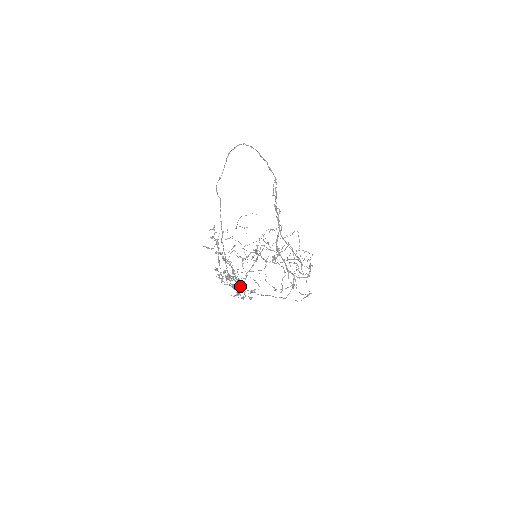
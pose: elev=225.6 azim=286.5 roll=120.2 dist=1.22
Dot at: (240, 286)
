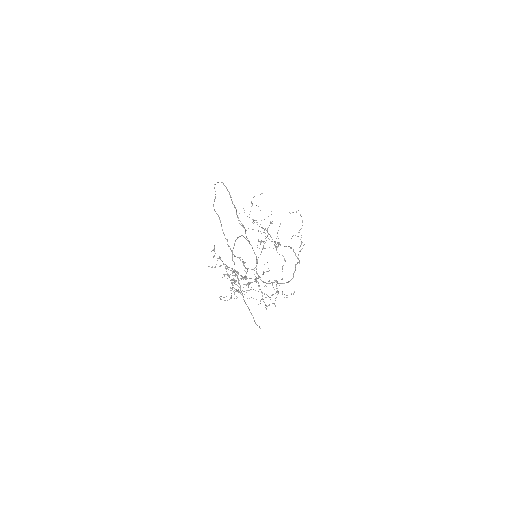
Dot at: (243, 287)
